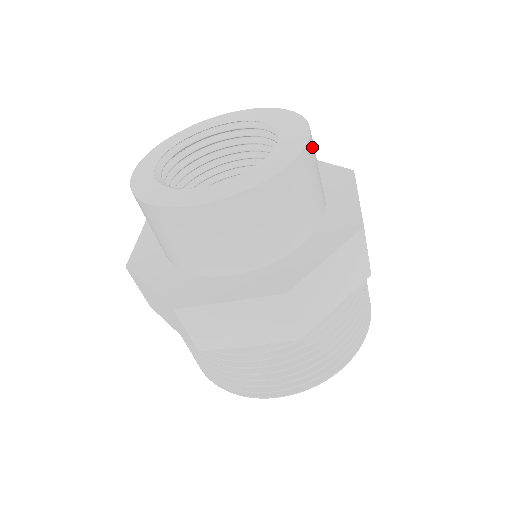
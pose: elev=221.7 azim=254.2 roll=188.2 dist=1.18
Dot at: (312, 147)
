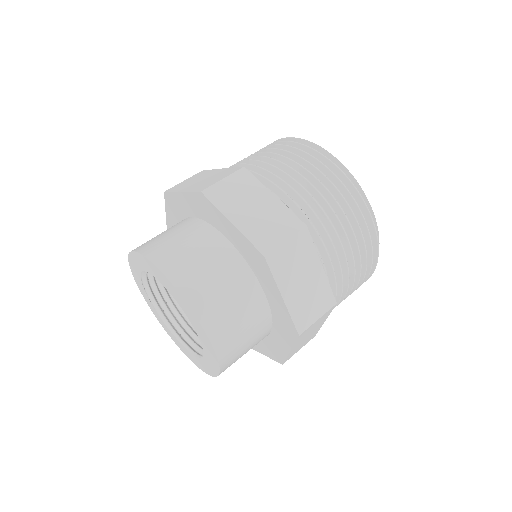
Dot at: (219, 336)
